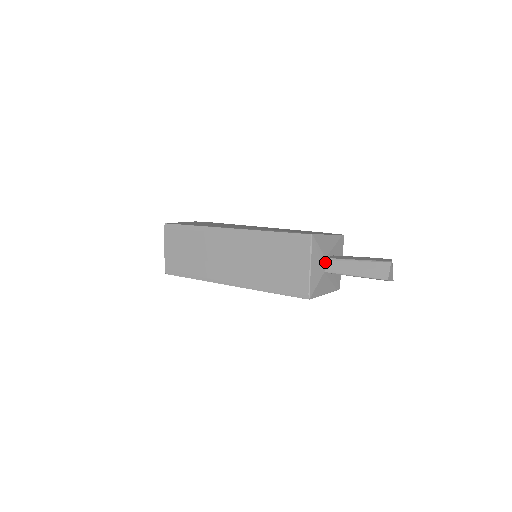
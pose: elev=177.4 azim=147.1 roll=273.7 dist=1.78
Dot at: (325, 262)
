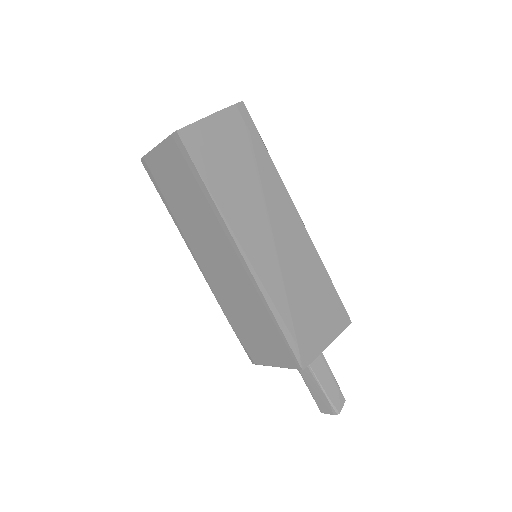
Dot at: occluded
